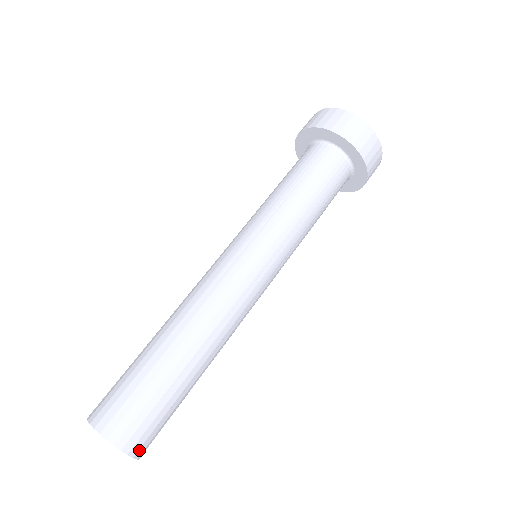
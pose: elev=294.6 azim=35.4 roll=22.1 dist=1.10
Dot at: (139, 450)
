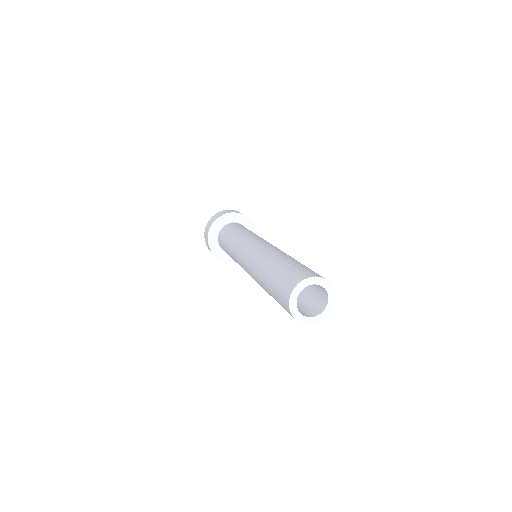
Dot at: (324, 279)
